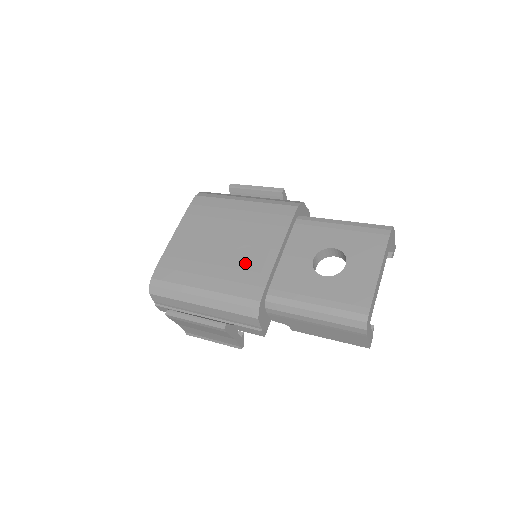
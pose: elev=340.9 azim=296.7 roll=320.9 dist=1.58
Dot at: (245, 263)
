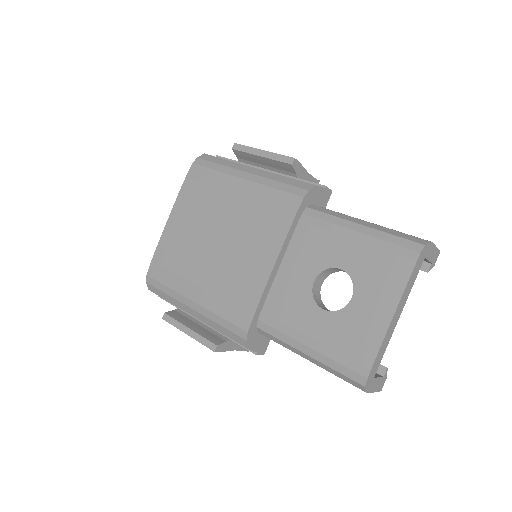
Dot at: (236, 276)
